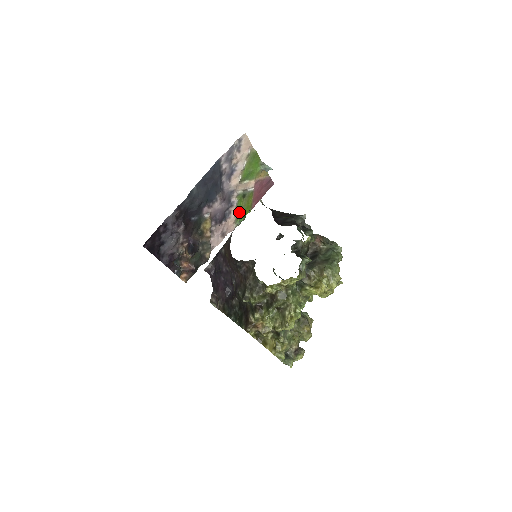
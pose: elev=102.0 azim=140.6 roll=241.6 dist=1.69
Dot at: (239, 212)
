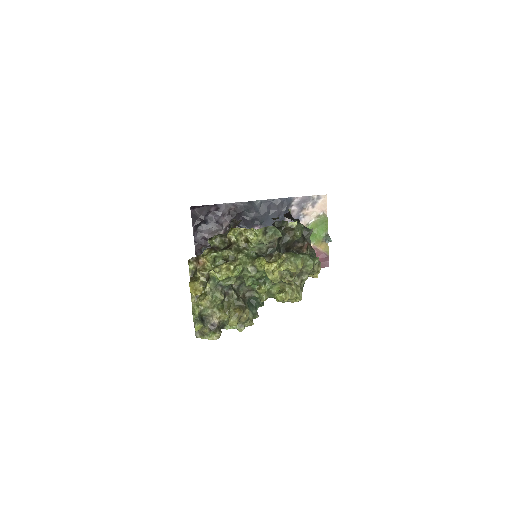
Dot at: occluded
